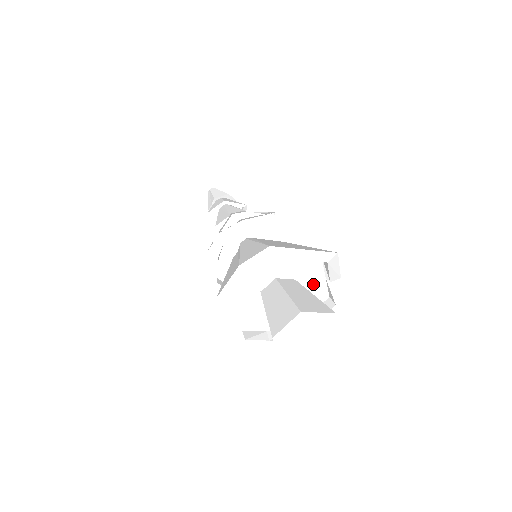
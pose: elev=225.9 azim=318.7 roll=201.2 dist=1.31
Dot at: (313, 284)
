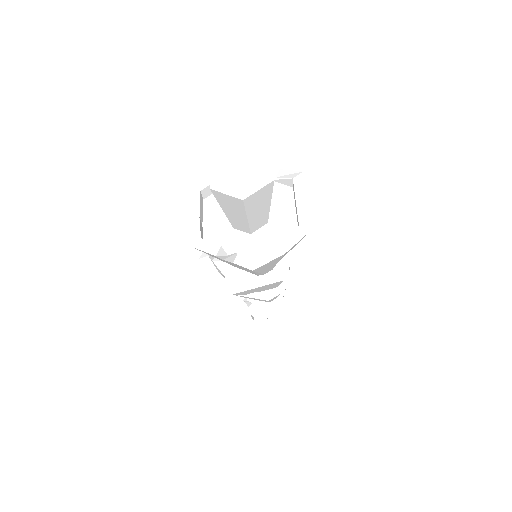
Dot at: occluded
